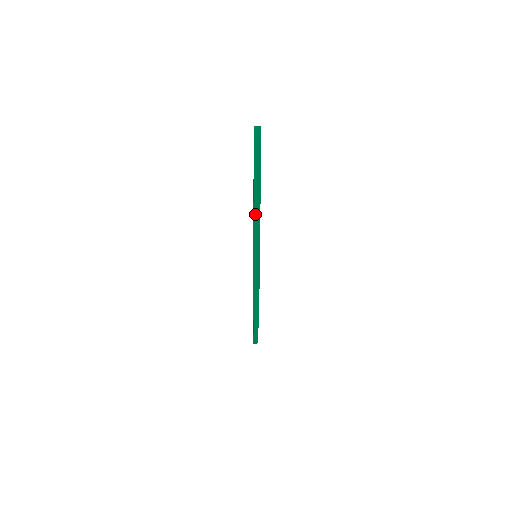
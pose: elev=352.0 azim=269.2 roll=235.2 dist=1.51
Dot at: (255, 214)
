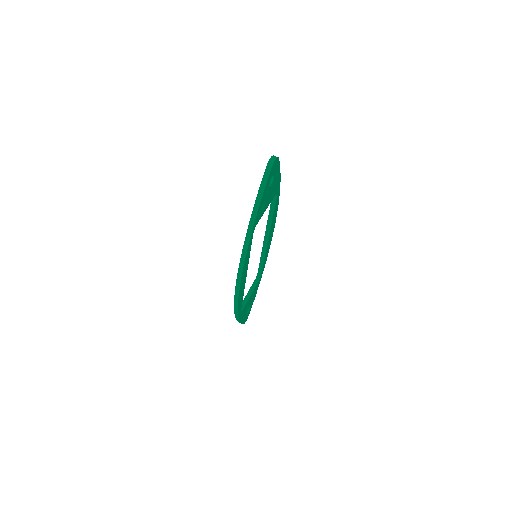
Dot at: (249, 227)
